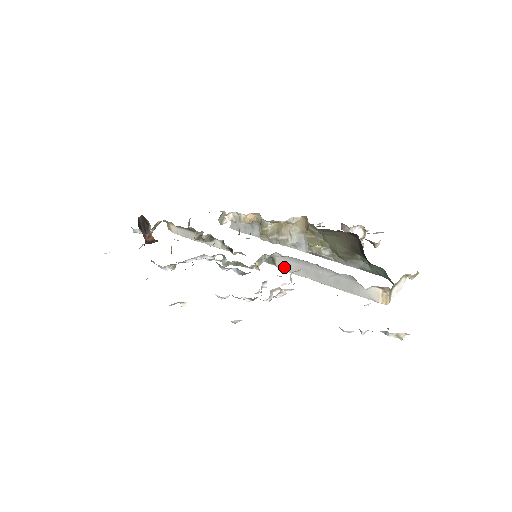
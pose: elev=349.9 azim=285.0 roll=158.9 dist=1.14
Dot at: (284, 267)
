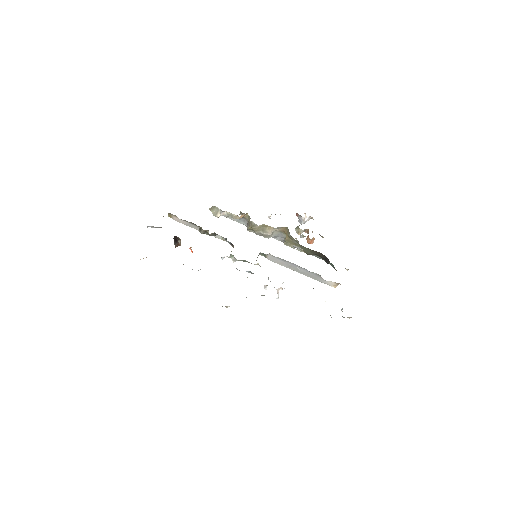
Dot at: (272, 260)
